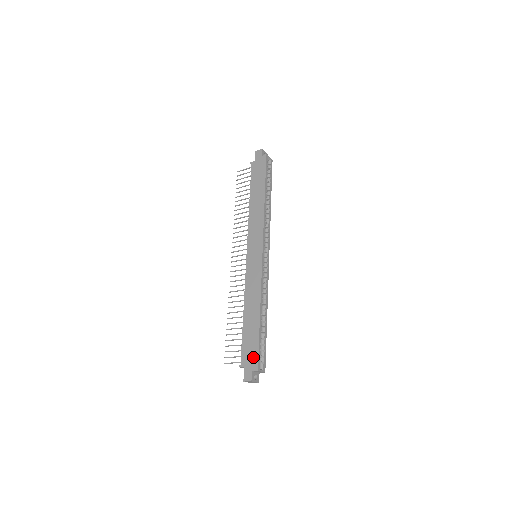
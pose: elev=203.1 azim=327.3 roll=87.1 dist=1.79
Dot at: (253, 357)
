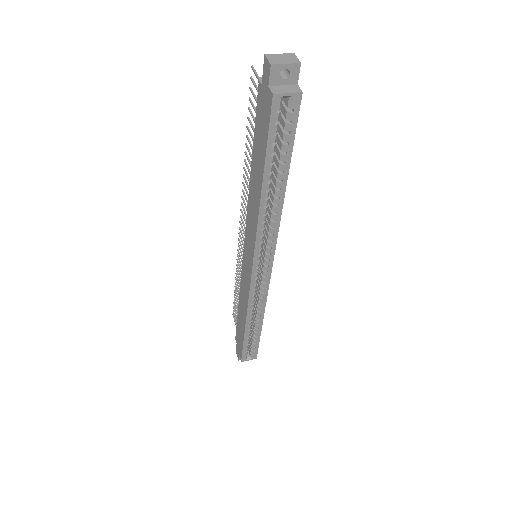
Dot at: (240, 349)
